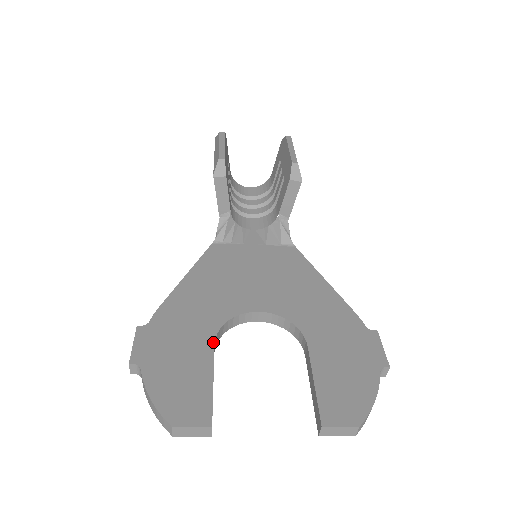
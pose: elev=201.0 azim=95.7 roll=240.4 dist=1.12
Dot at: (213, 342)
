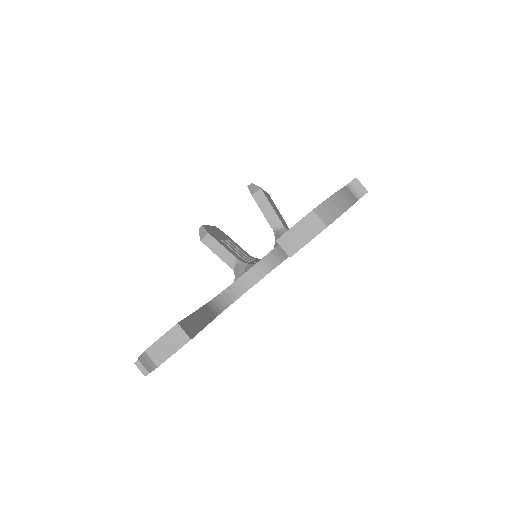
Dot at: (205, 304)
